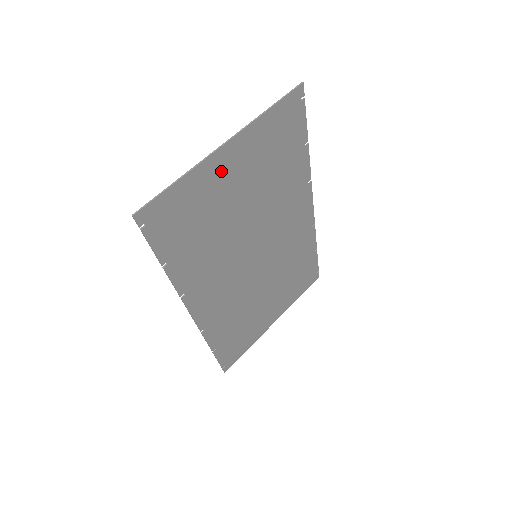
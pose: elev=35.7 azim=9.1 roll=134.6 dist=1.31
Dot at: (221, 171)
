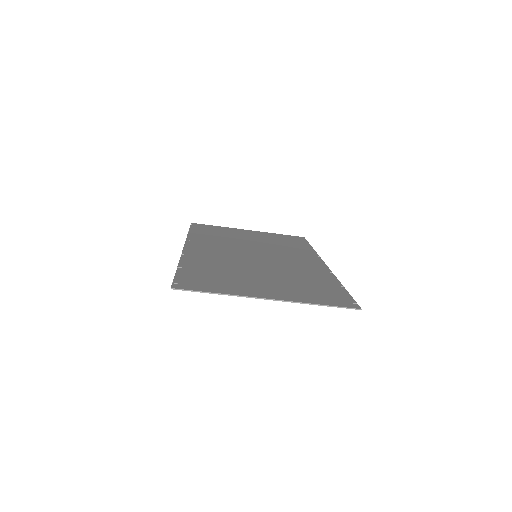
Dot at: (256, 291)
